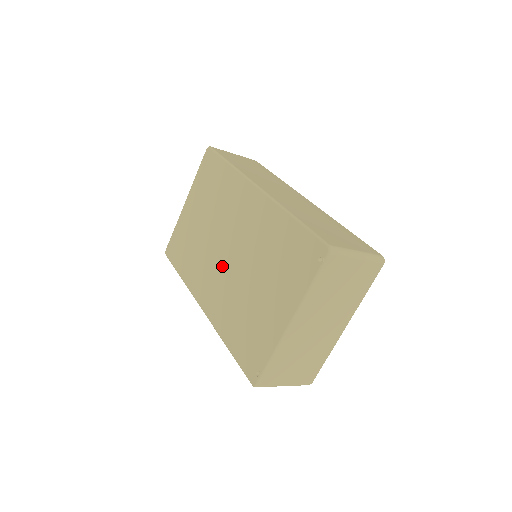
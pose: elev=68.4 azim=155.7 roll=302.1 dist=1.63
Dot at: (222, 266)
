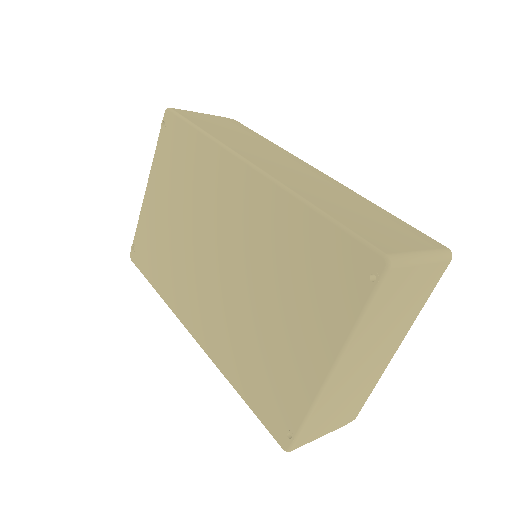
Dot at: (213, 279)
